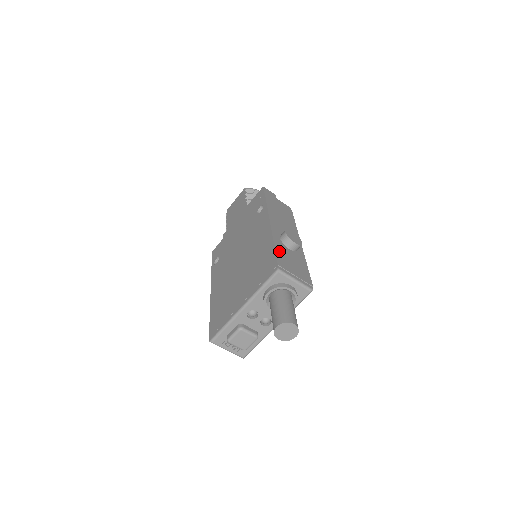
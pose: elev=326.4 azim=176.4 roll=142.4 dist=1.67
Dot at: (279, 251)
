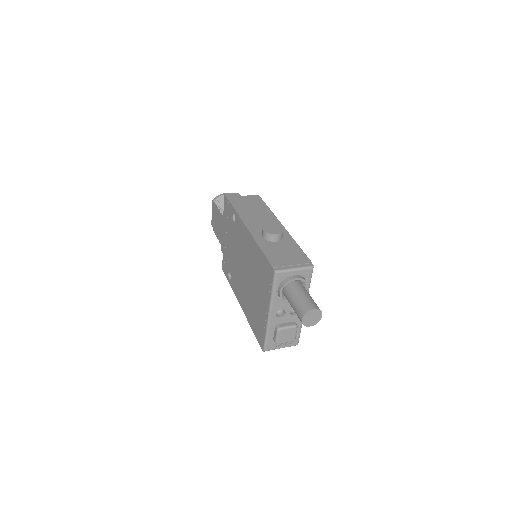
Dot at: (268, 252)
